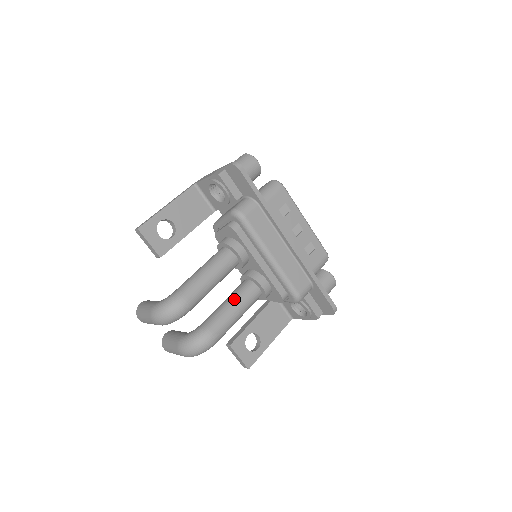
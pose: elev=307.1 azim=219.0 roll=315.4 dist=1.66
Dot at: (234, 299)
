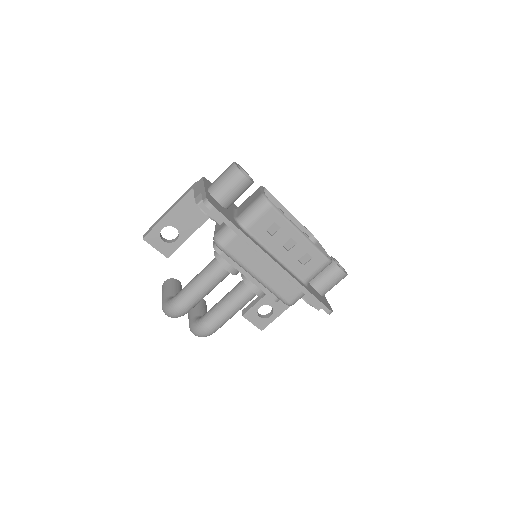
Dot at: (229, 300)
